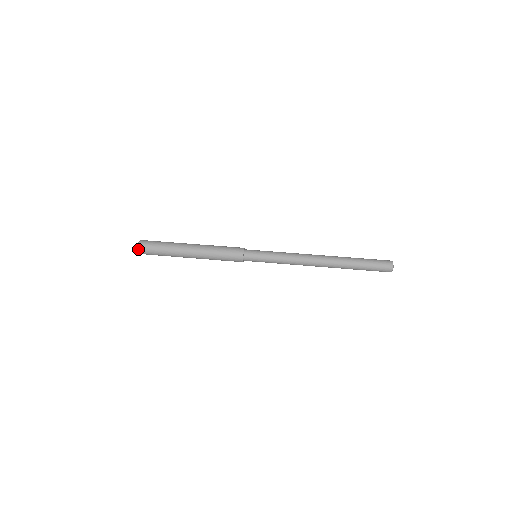
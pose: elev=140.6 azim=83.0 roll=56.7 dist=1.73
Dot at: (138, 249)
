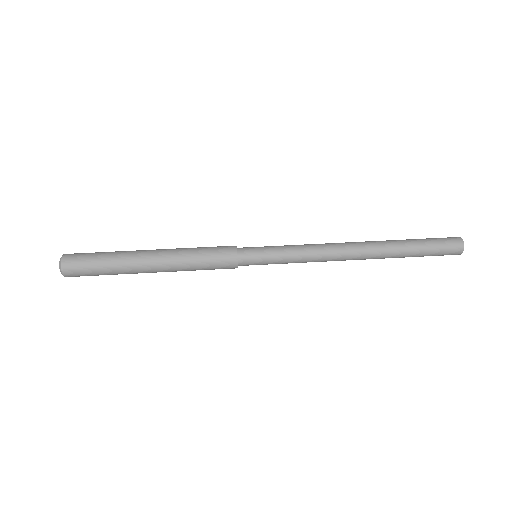
Dot at: (62, 274)
